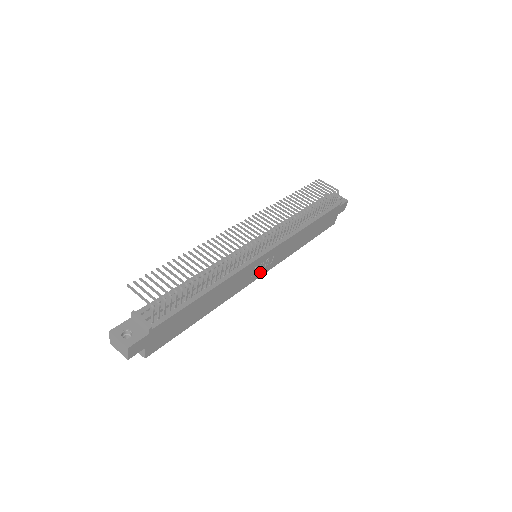
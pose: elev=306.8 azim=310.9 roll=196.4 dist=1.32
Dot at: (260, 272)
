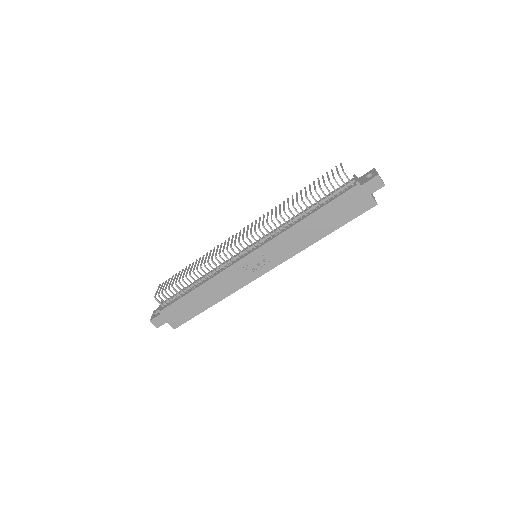
Dot at: (261, 269)
